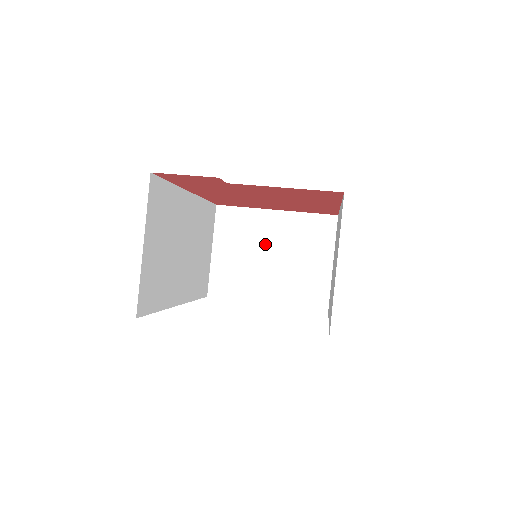
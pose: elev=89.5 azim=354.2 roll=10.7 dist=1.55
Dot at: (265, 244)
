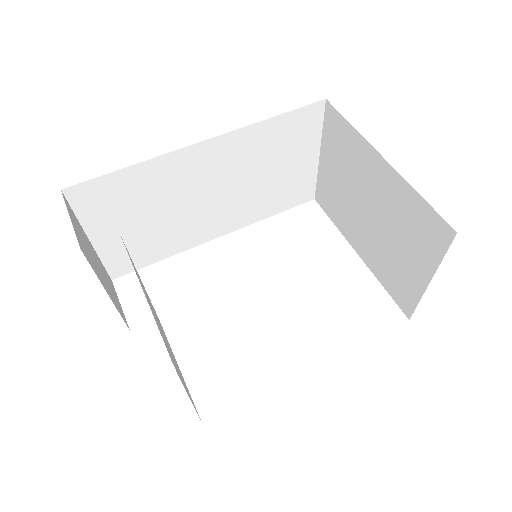
Dot at: (365, 192)
